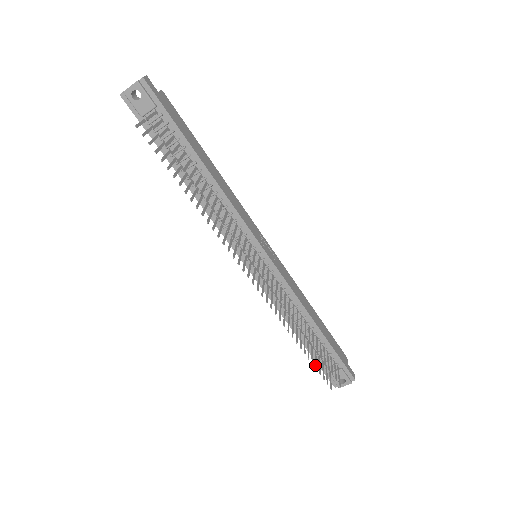
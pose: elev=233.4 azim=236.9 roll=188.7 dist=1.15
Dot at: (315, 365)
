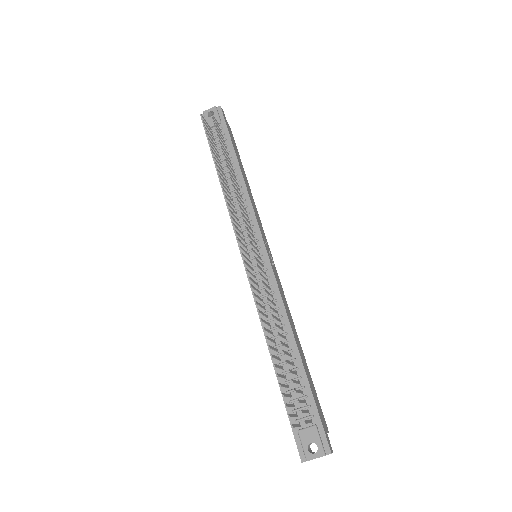
Dot at: (280, 383)
